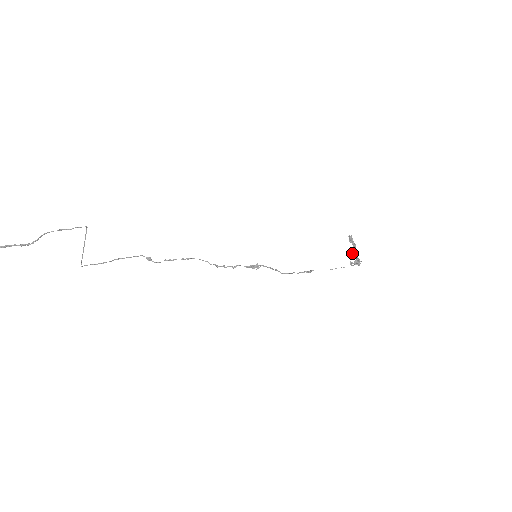
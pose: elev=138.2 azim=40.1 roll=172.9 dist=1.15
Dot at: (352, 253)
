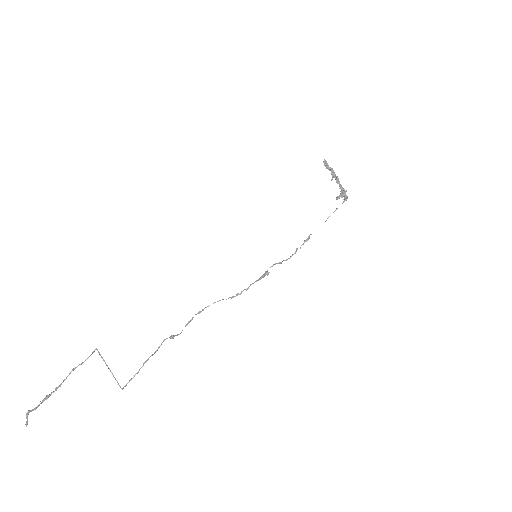
Dot at: (332, 179)
